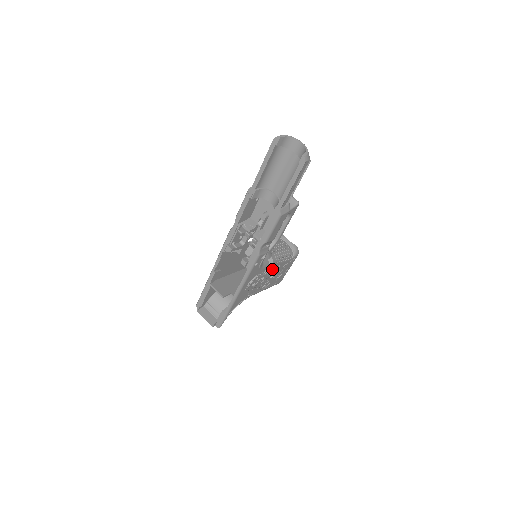
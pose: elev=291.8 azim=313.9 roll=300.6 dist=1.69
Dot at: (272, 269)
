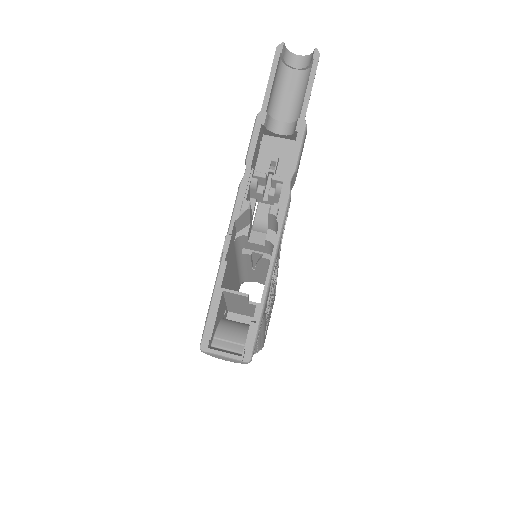
Dot at: occluded
